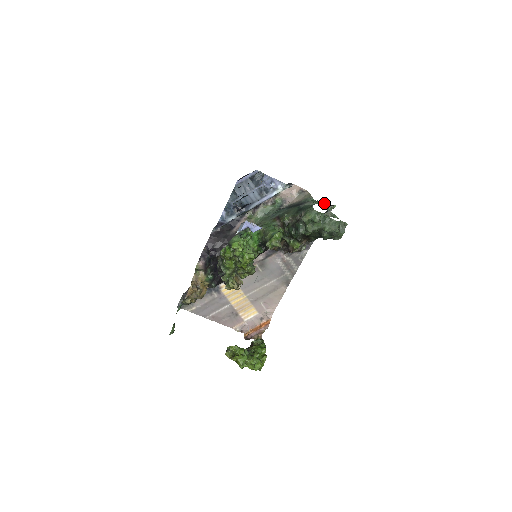
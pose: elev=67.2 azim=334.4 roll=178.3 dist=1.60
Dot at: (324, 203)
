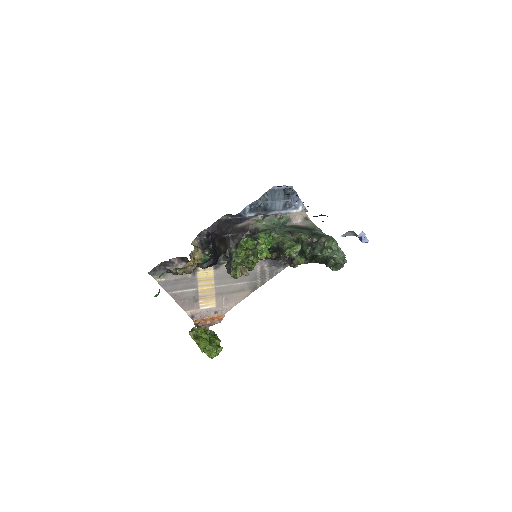
Dot at: occluded
